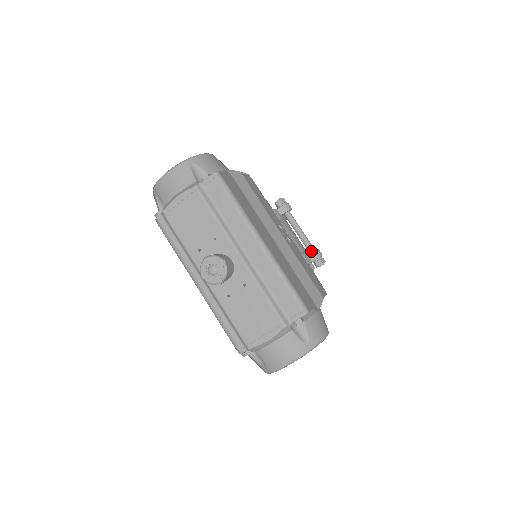
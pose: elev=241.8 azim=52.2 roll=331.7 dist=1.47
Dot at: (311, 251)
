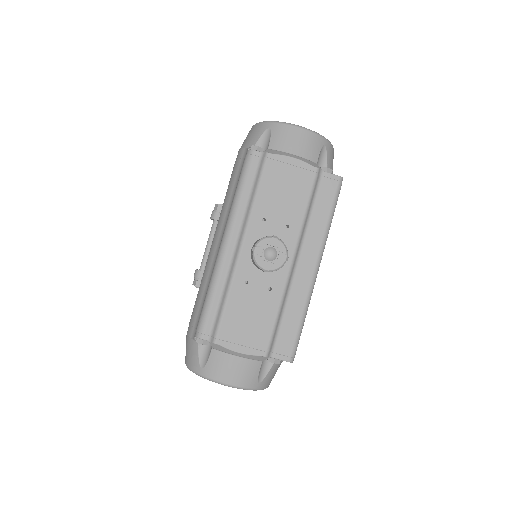
Dot at: occluded
